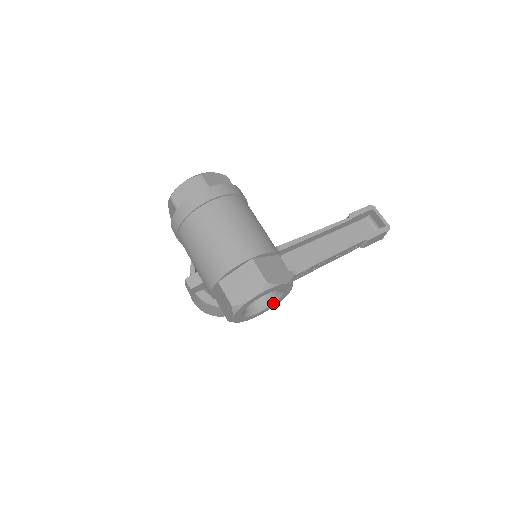
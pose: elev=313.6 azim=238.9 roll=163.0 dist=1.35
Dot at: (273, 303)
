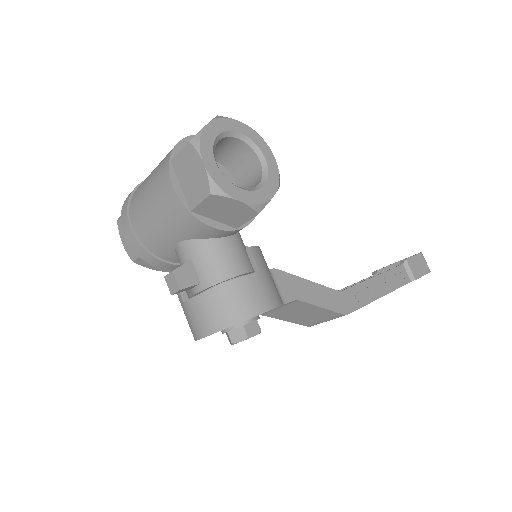
Dot at: (266, 180)
